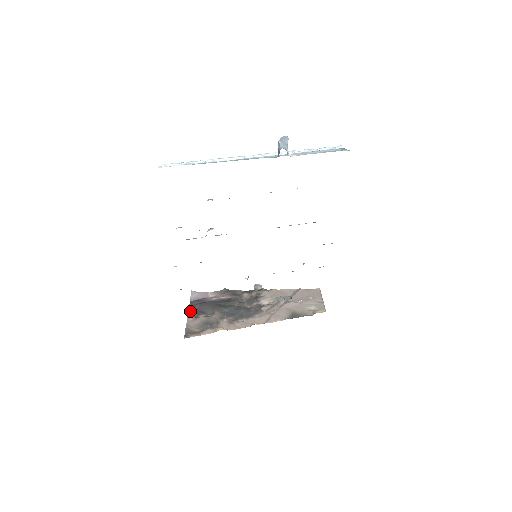
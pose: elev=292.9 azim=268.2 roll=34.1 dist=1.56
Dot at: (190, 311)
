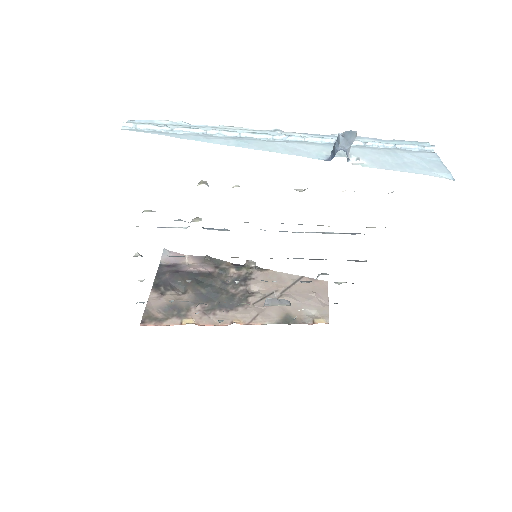
Dot at: (156, 282)
